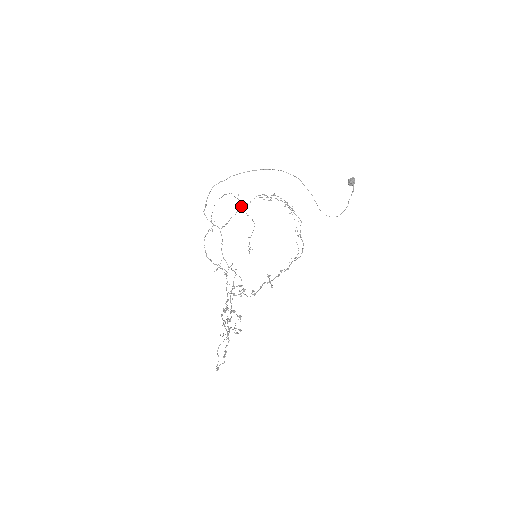
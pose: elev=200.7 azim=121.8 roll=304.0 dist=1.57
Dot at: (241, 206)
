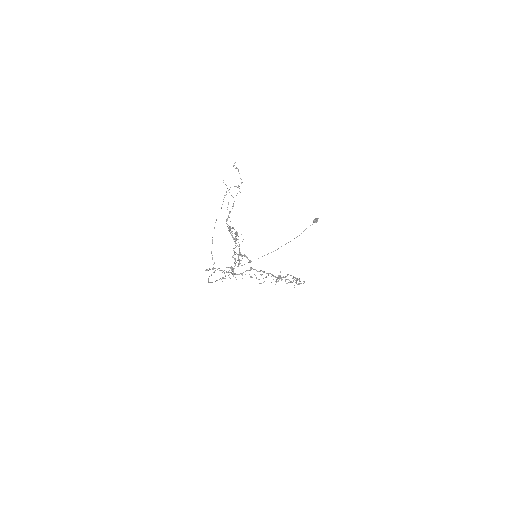
Dot at: occluded
